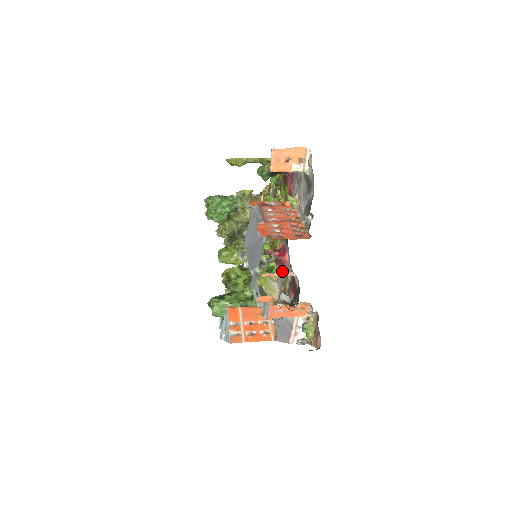
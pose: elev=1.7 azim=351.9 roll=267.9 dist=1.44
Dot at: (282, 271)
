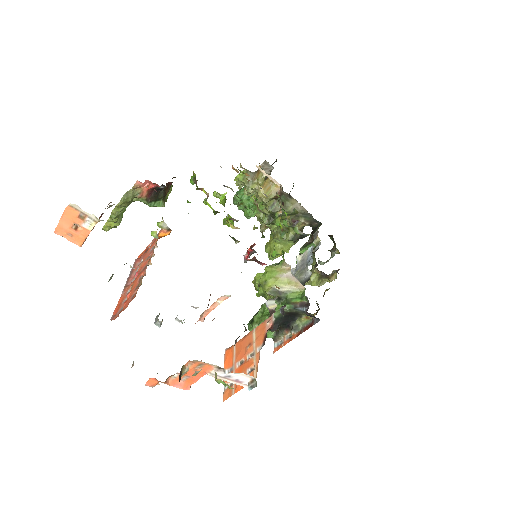
Dot at: occluded
